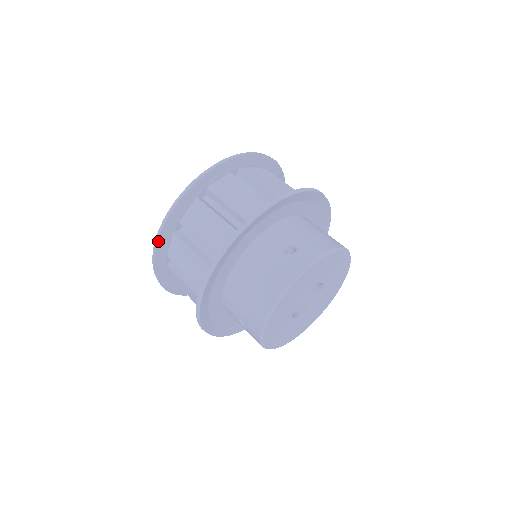
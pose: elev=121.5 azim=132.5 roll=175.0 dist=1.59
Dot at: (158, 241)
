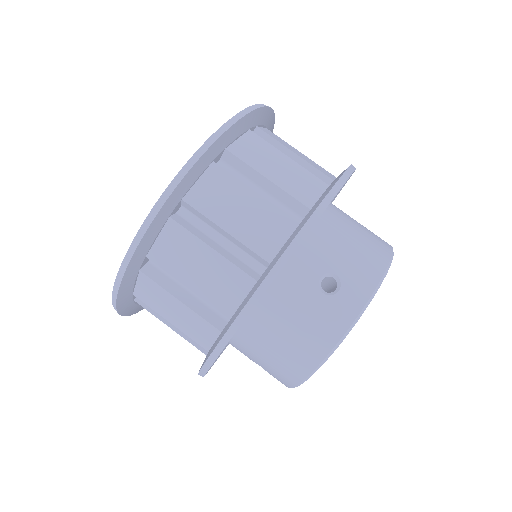
Dot at: (119, 289)
